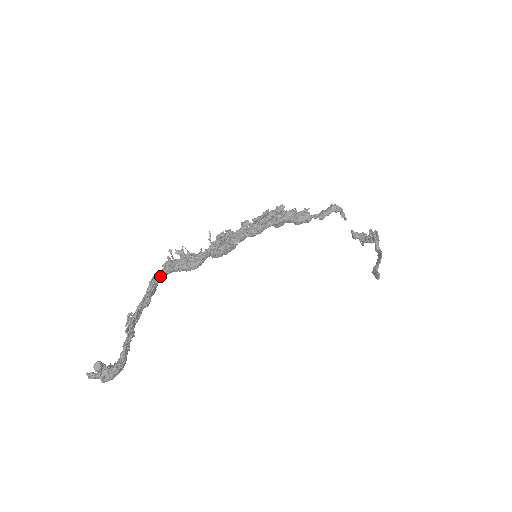
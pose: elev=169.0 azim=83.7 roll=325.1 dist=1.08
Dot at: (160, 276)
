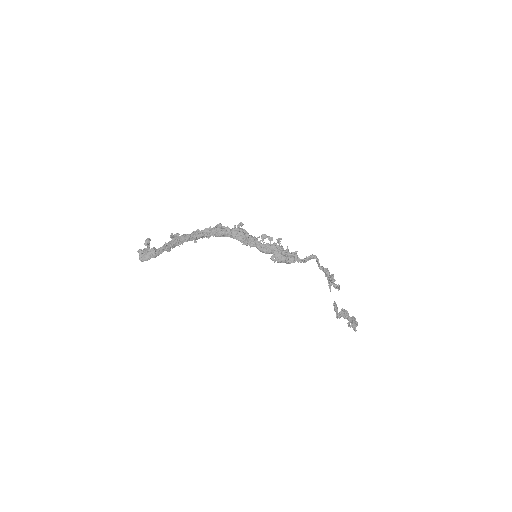
Dot at: (202, 230)
